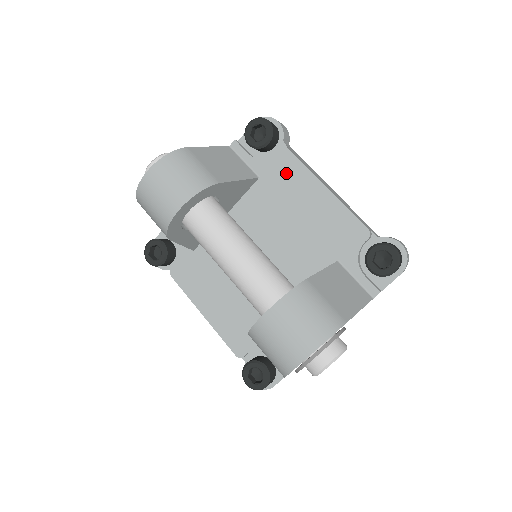
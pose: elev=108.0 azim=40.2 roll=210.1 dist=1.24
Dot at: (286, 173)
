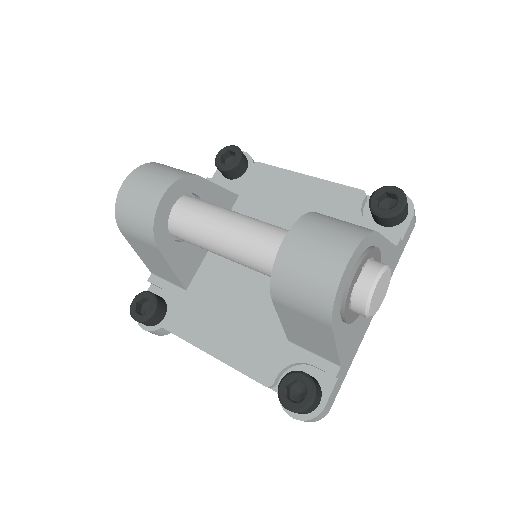
Dot at: (264, 181)
